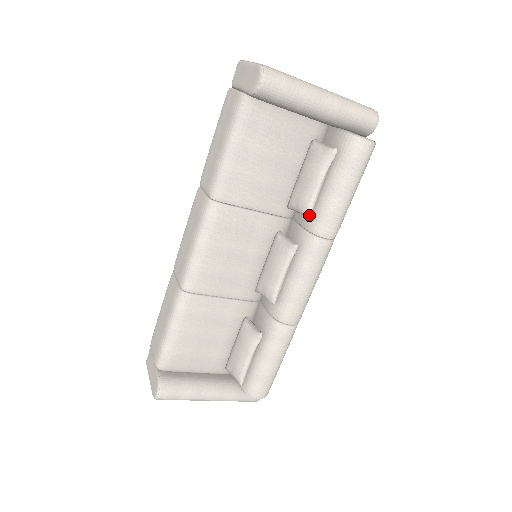
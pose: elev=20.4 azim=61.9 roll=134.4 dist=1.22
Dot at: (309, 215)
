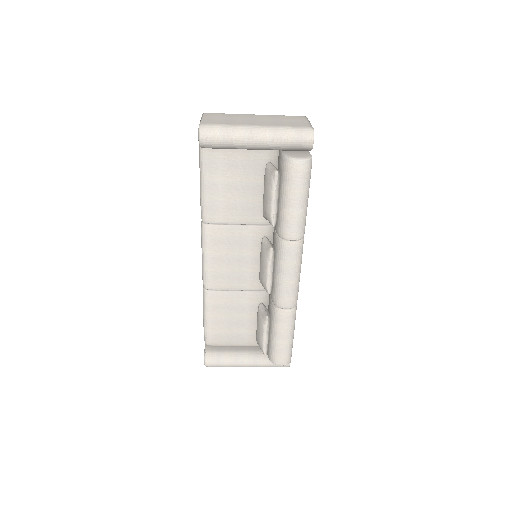
Dot at: (273, 224)
